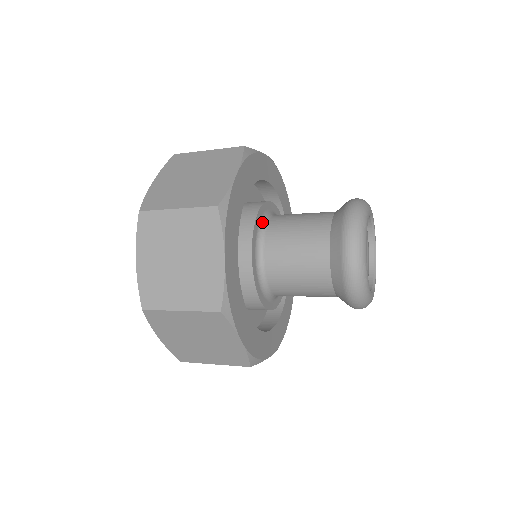
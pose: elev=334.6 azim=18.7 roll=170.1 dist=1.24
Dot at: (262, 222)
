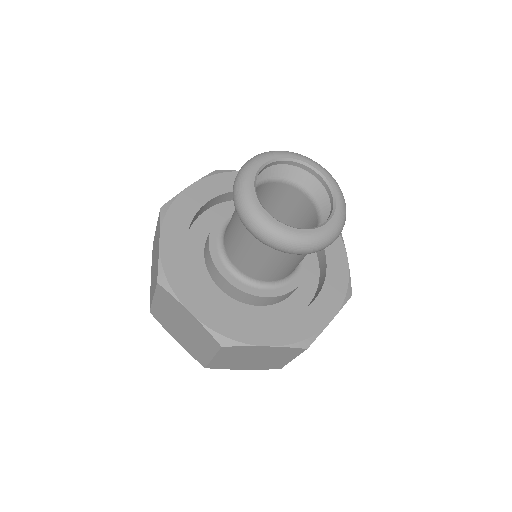
Dot at: occluded
